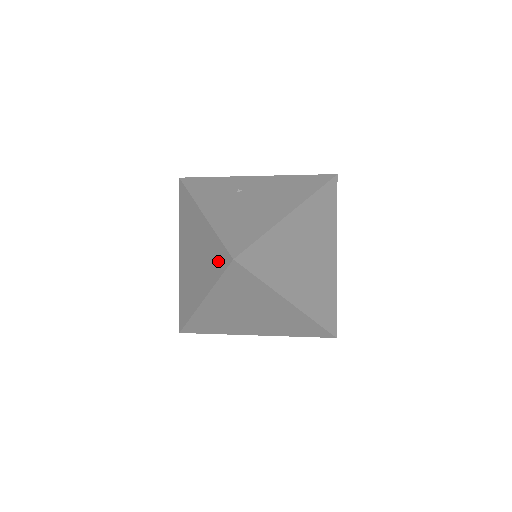
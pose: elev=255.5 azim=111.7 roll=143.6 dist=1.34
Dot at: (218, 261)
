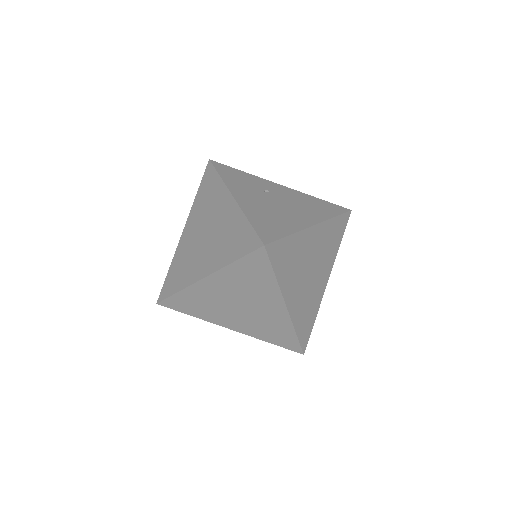
Dot at: (242, 244)
